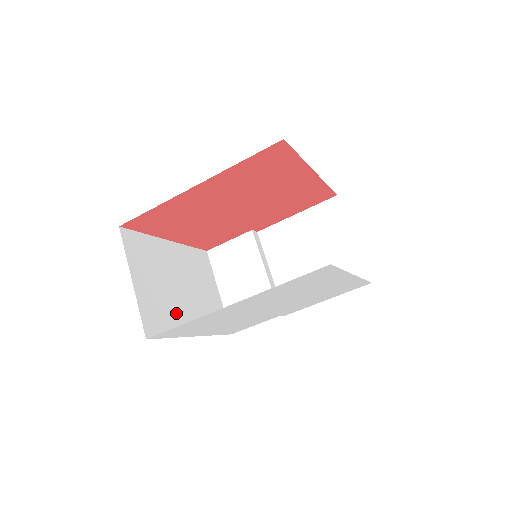
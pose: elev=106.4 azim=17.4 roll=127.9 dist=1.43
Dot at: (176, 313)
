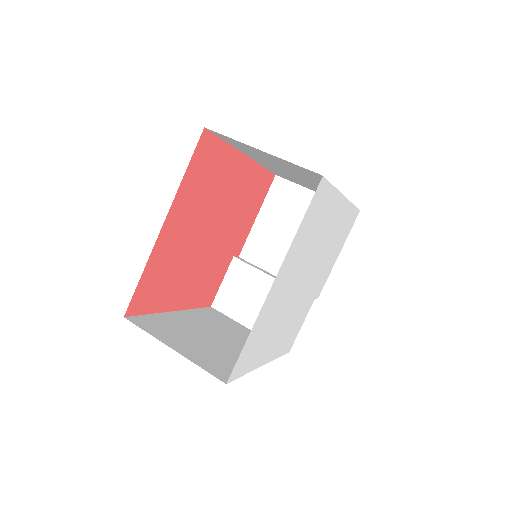
Dot at: (231, 356)
